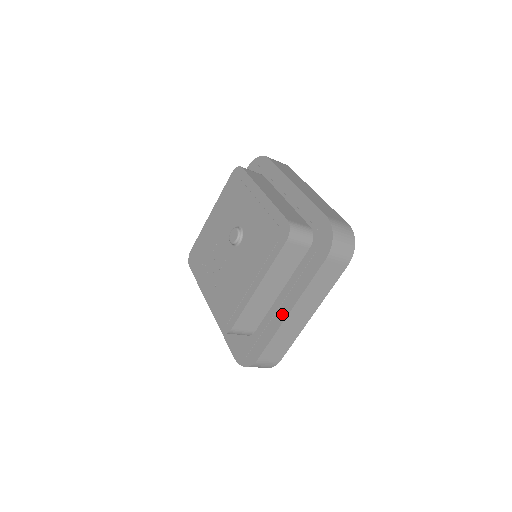
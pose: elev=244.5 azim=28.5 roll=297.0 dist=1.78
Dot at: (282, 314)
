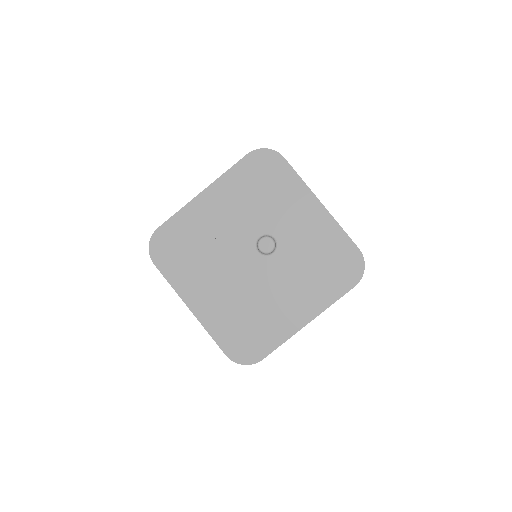
Dot at: (299, 323)
